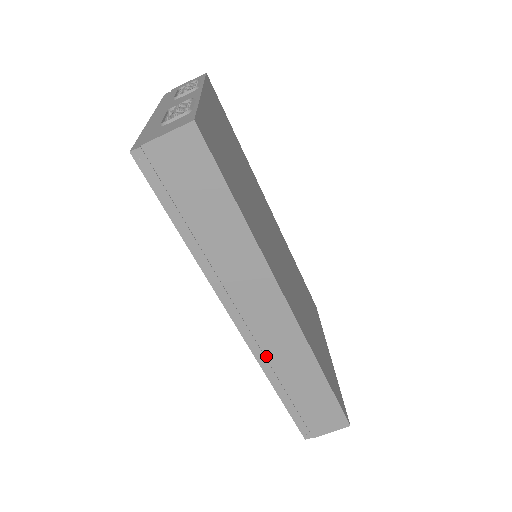
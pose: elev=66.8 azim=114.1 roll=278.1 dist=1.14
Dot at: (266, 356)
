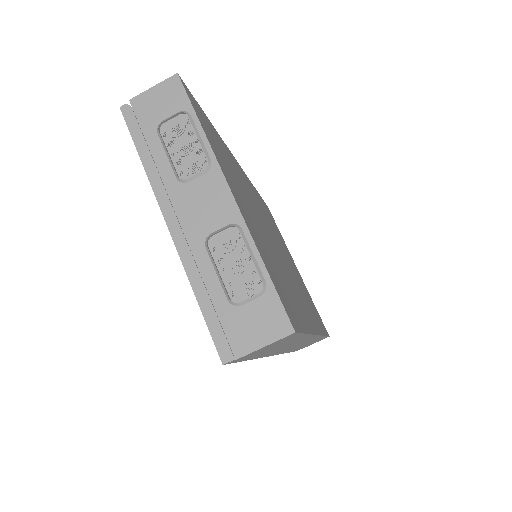
Dot at: occluded
